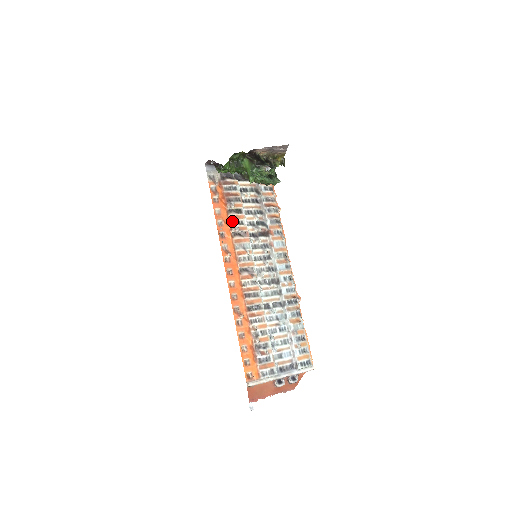
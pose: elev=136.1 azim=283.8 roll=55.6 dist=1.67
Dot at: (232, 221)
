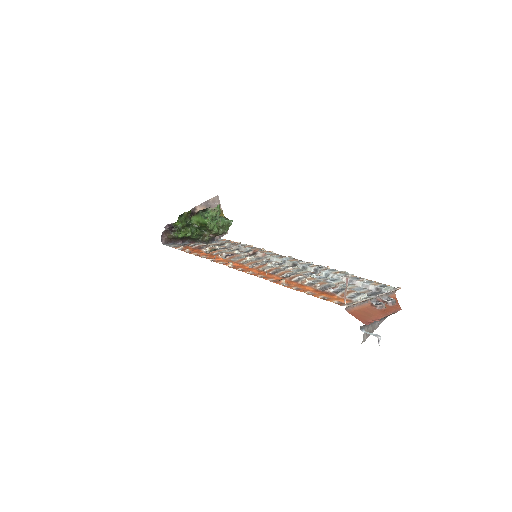
Dot at: (214, 254)
